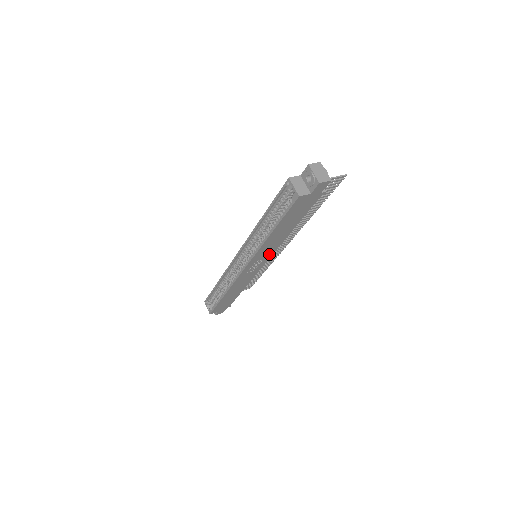
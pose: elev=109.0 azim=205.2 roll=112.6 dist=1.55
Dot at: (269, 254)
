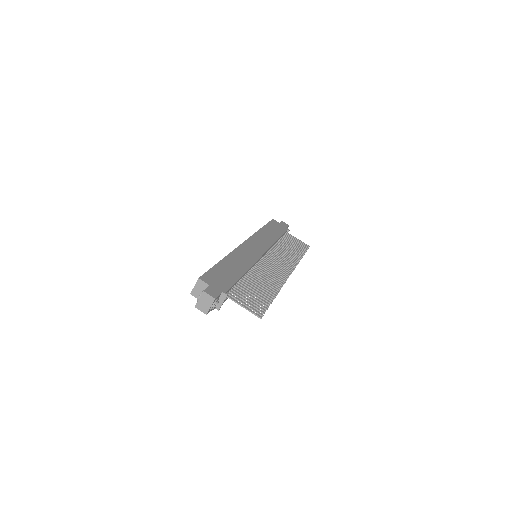
Dot at: occluded
